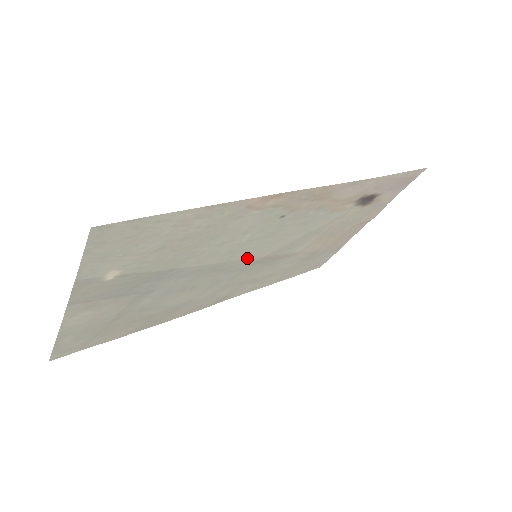
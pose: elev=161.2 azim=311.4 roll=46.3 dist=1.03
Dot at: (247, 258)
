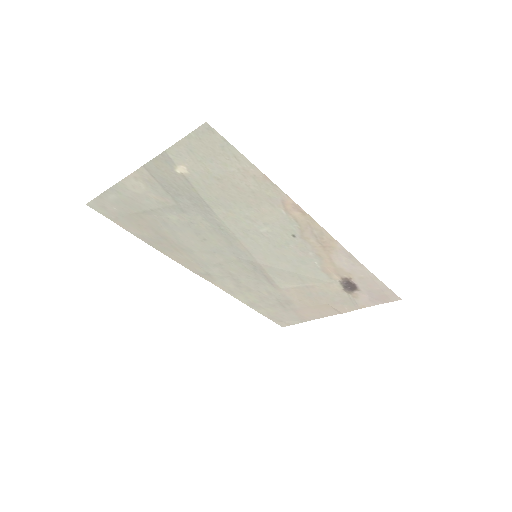
Dot at: (250, 251)
